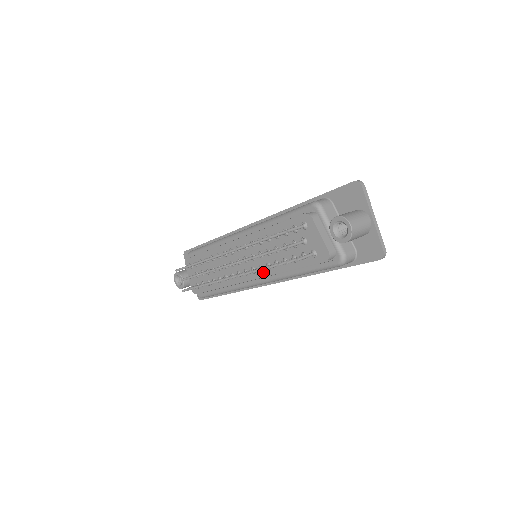
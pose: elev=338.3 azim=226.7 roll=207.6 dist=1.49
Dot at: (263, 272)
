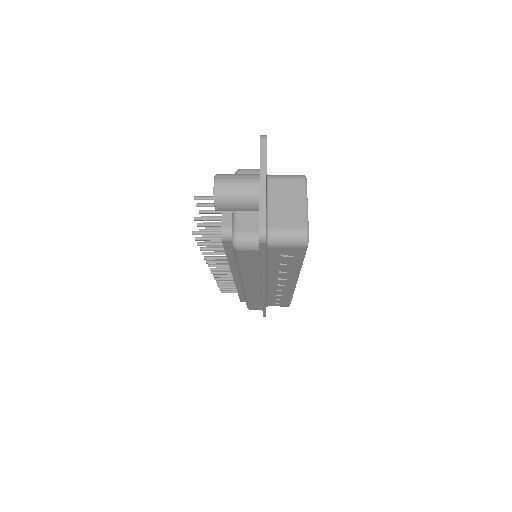
Dot at: occluded
